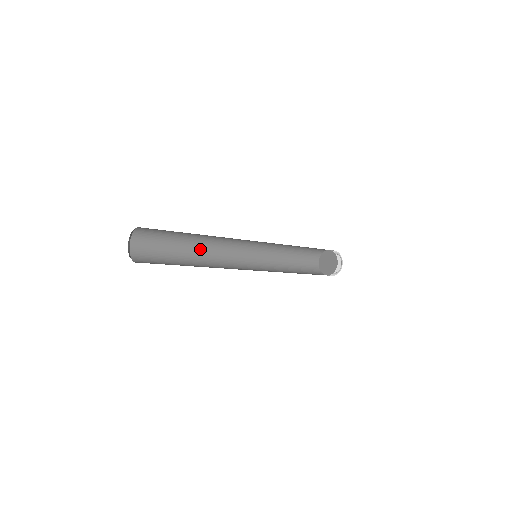
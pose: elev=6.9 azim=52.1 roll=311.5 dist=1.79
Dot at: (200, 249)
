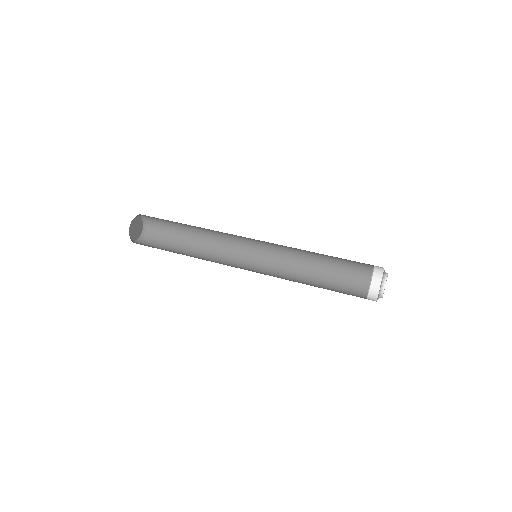
Dot at: occluded
